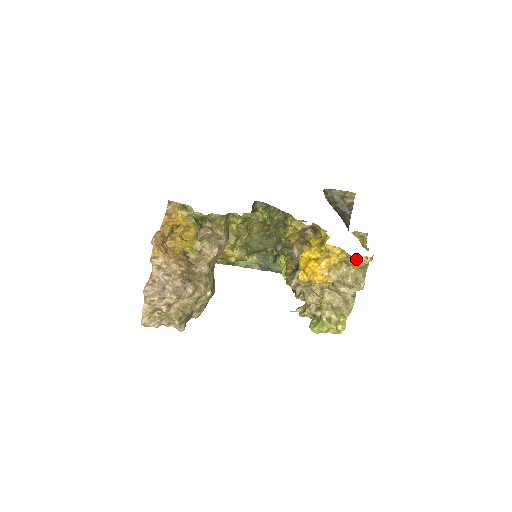
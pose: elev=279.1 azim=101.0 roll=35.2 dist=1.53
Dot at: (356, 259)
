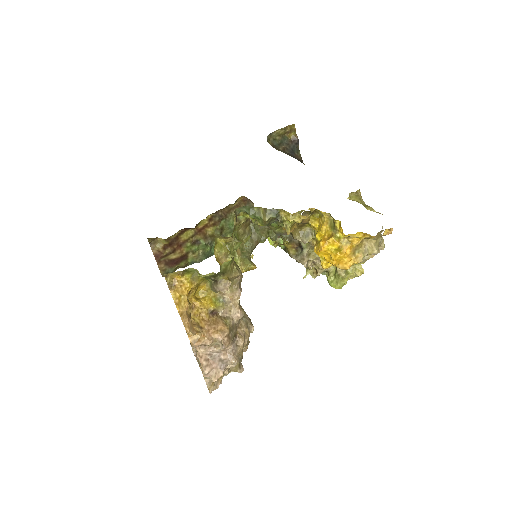
Dot at: (381, 236)
